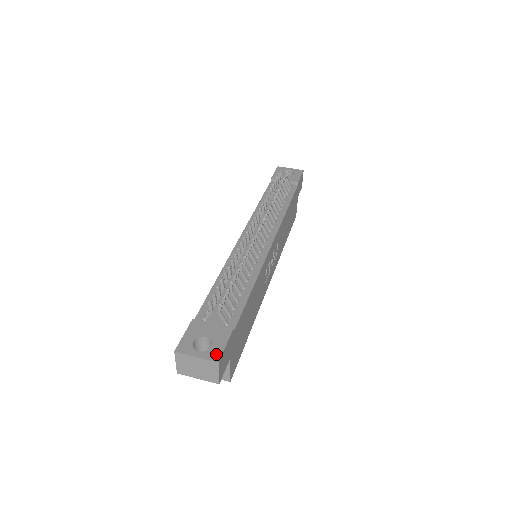
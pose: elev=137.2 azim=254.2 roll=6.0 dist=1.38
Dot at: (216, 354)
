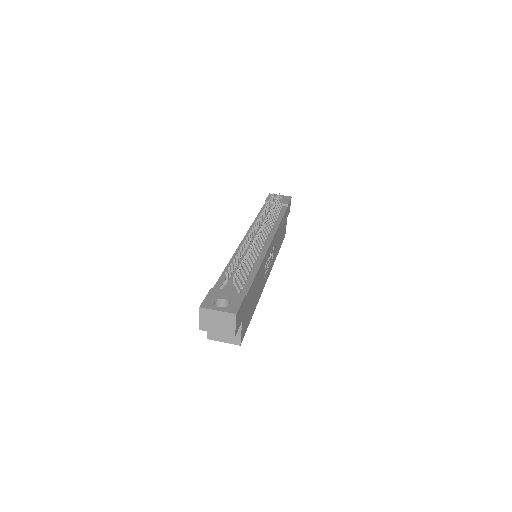
Dot at: (234, 309)
